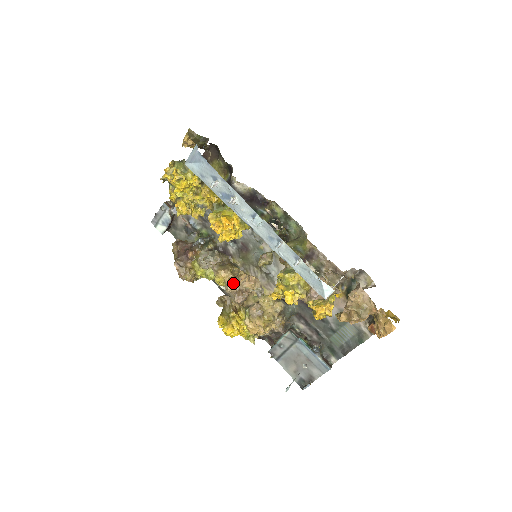
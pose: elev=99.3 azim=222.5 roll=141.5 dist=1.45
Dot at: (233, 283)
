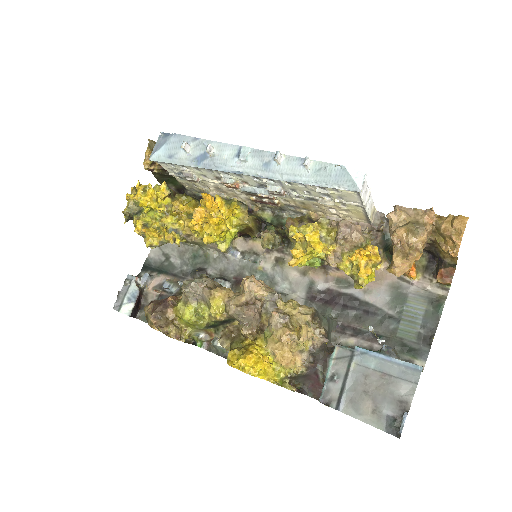
Dot at: (236, 297)
